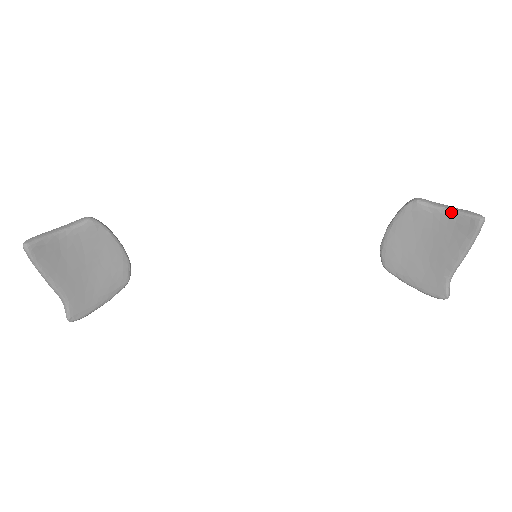
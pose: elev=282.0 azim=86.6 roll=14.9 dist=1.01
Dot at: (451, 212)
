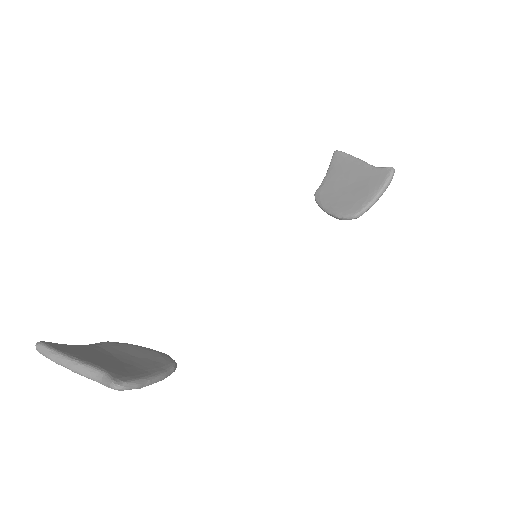
Dot at: (328, 171)
